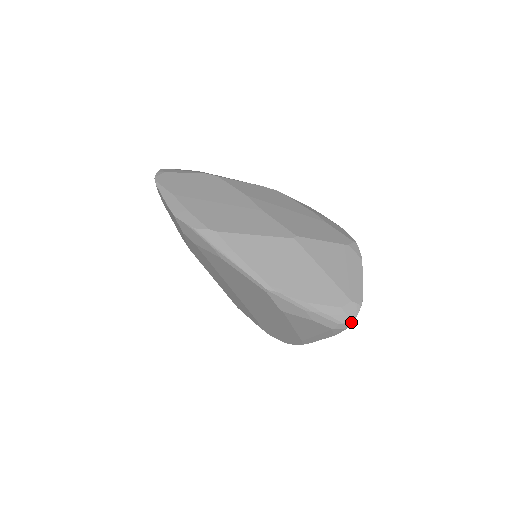
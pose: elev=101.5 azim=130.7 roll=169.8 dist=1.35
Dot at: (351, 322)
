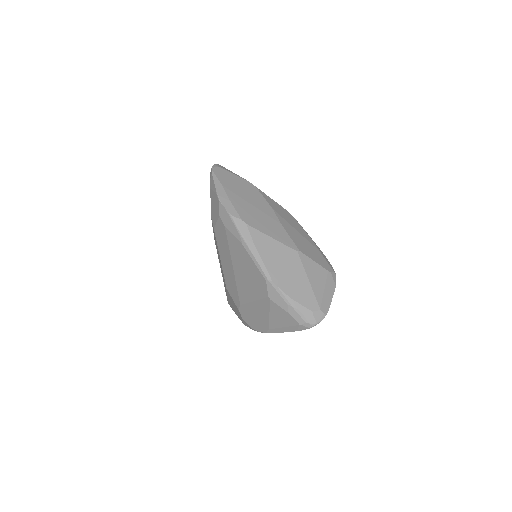
Dot at: (315, 324)
